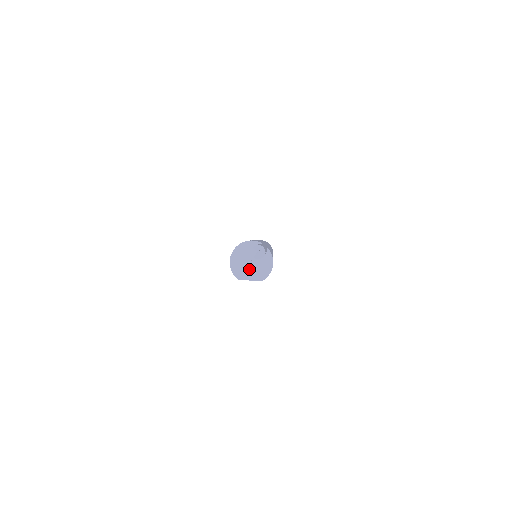
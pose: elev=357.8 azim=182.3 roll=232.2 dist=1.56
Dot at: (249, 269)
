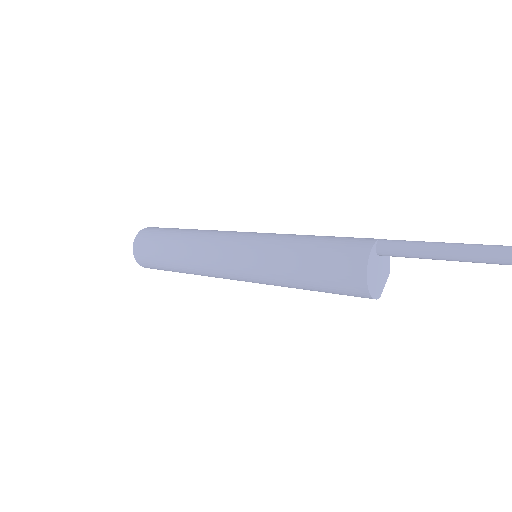
Dot at: (380, 278)
